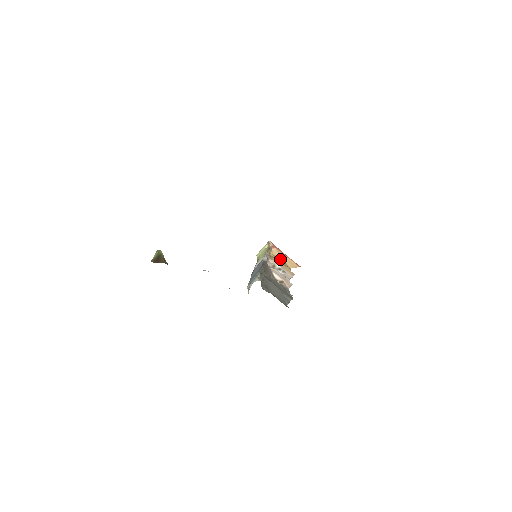
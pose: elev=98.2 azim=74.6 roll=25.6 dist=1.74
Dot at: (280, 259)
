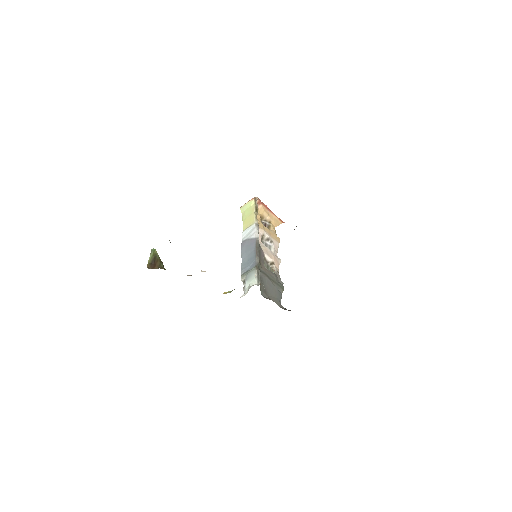
Dot at: (266, 218)
